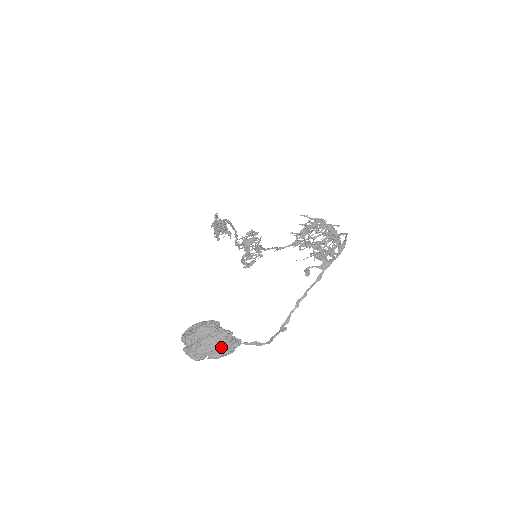
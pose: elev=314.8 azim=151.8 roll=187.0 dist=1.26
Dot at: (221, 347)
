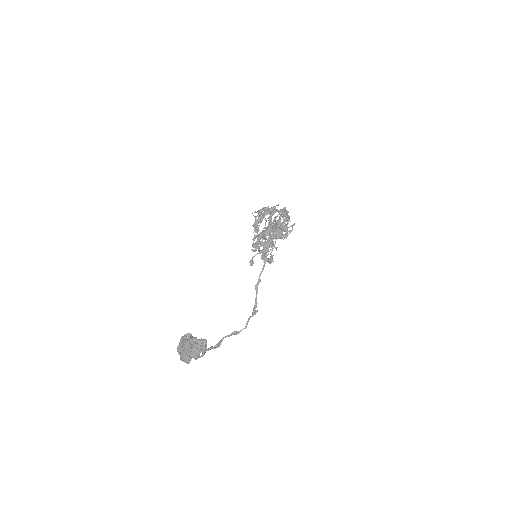
Dot at: (194, 350)
